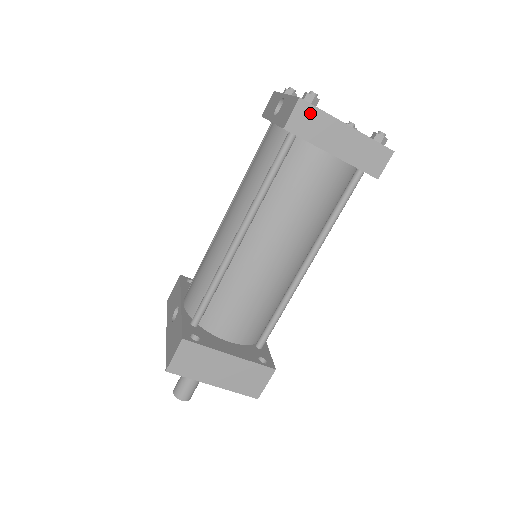
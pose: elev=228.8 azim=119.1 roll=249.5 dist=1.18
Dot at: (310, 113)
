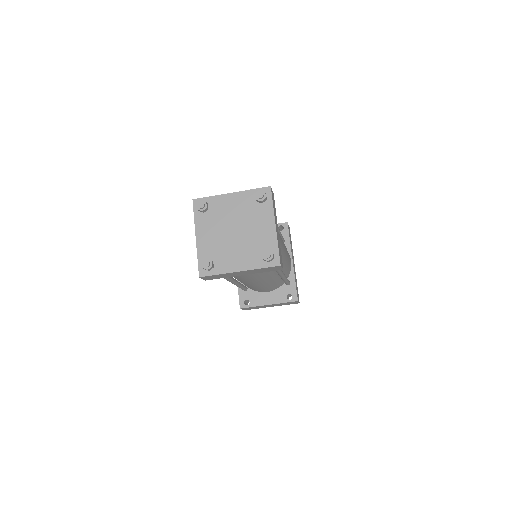
Dot at: (212, 276)
